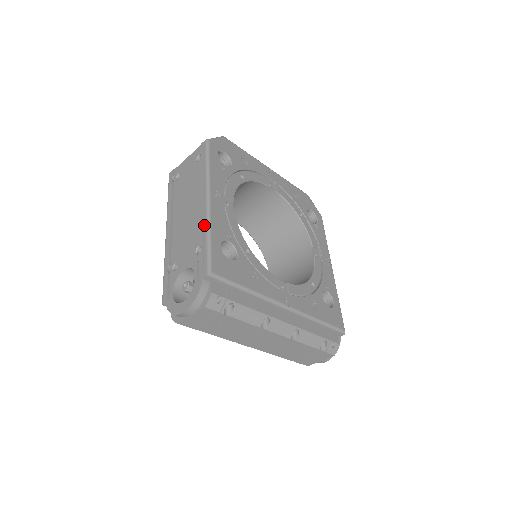
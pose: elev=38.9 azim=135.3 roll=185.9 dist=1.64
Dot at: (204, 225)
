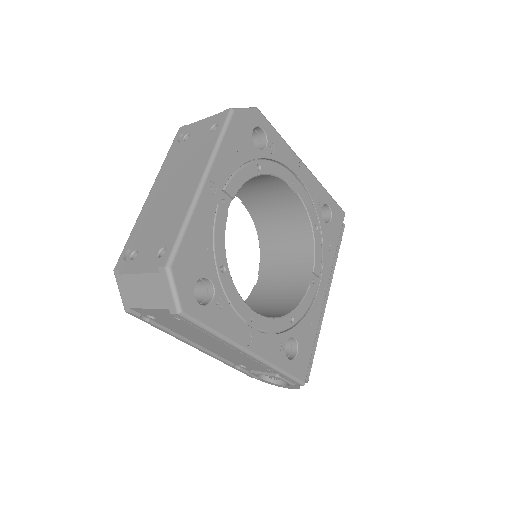
Dot at: (267, 367)
